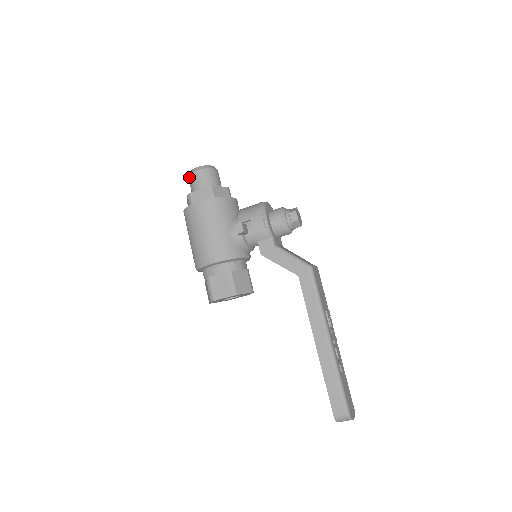
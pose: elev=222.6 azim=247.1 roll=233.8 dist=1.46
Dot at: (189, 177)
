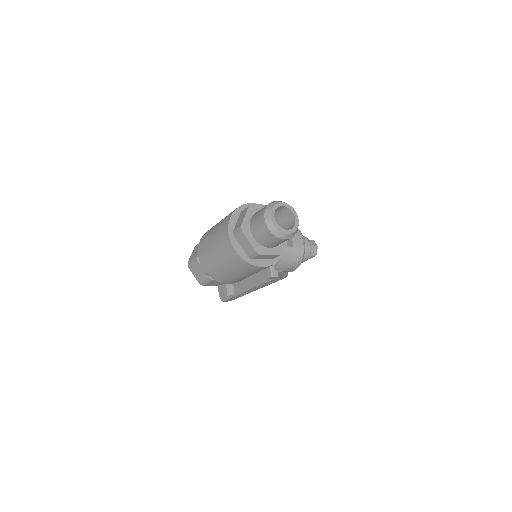
Dot at: (270, 234)
